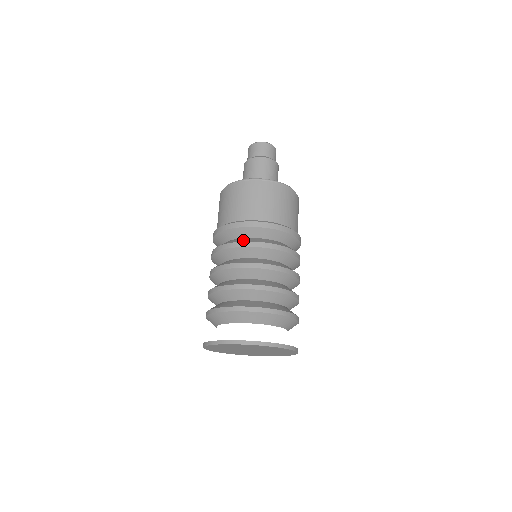
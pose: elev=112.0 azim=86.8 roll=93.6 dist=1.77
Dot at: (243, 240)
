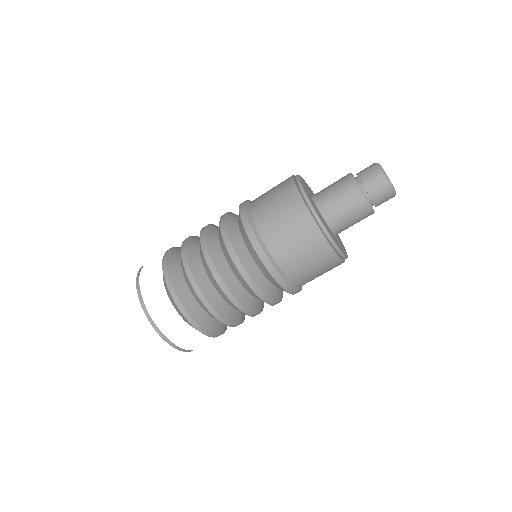
Dot at: (239, 250)
